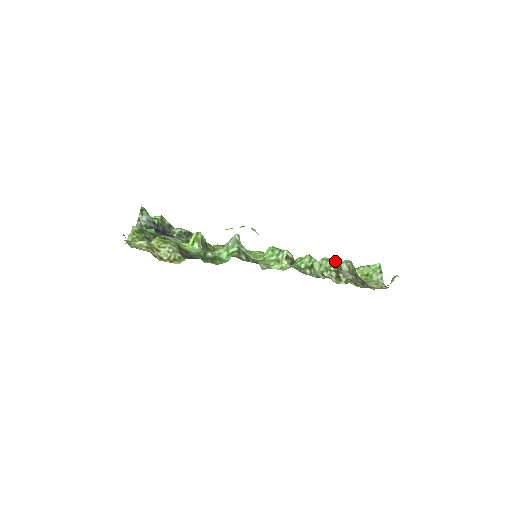
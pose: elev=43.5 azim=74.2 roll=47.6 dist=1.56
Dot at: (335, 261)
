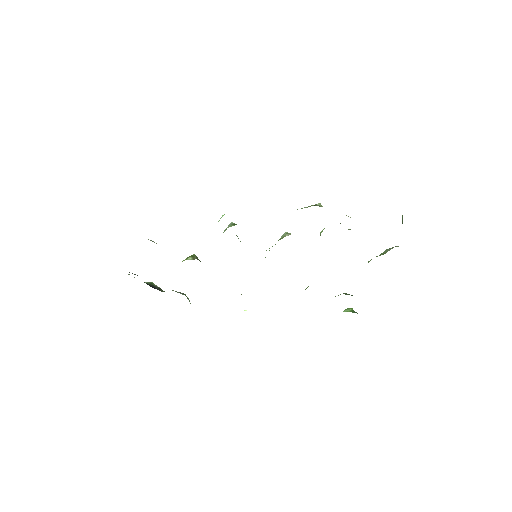
Dot at: occluded
